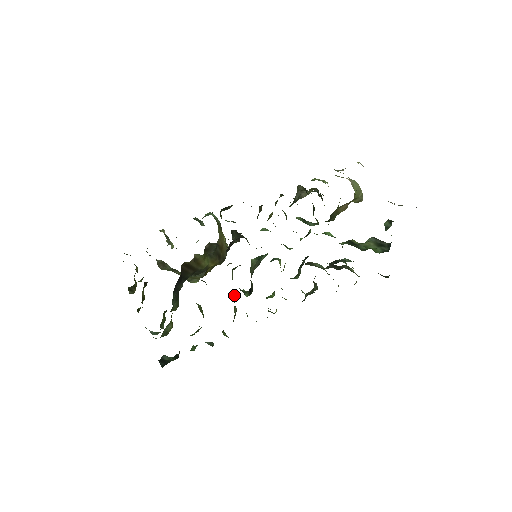
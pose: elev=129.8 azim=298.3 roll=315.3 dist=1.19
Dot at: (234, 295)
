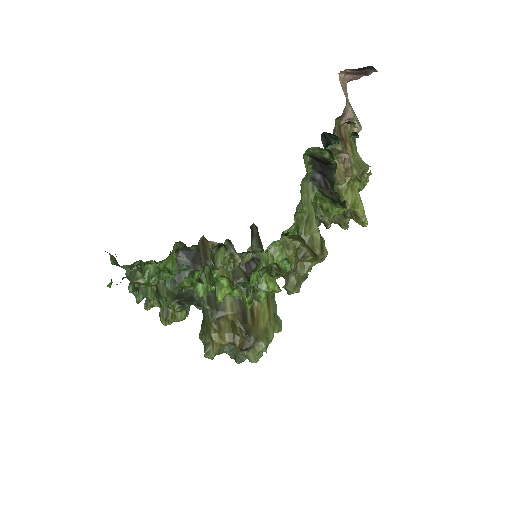
Dot at: occluded
